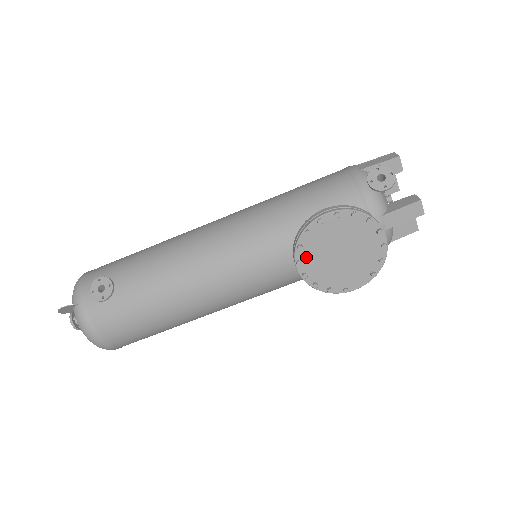
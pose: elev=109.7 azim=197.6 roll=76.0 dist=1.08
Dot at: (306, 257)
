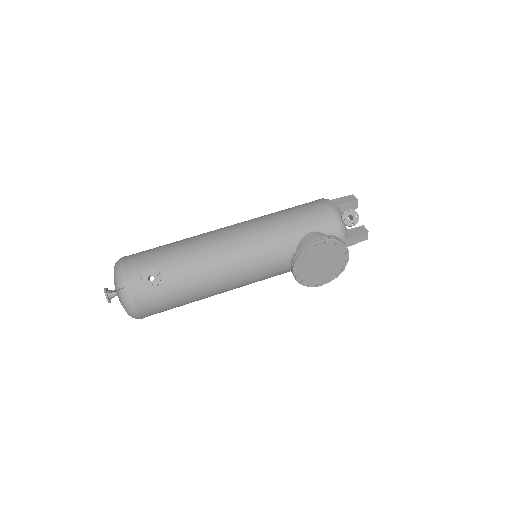
Dot at: (301, 265)
